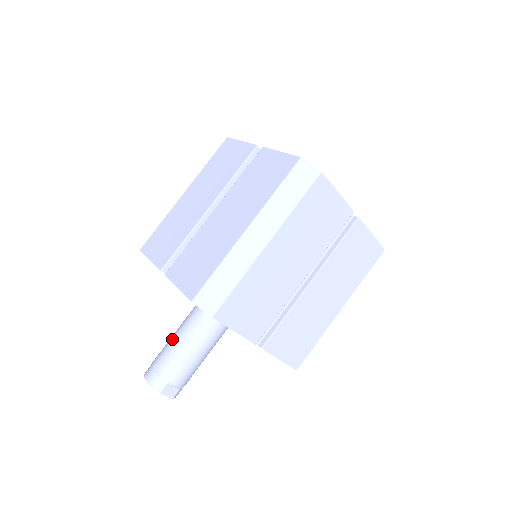
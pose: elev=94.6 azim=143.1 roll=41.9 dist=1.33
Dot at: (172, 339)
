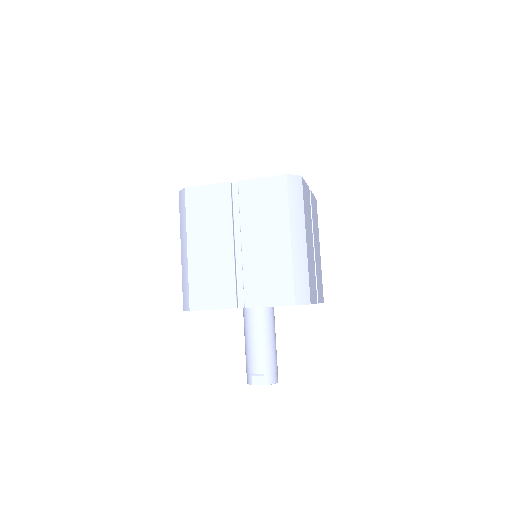
Dot at: occluded
